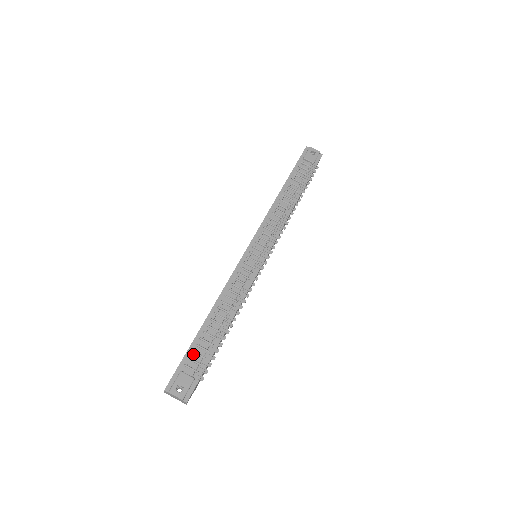
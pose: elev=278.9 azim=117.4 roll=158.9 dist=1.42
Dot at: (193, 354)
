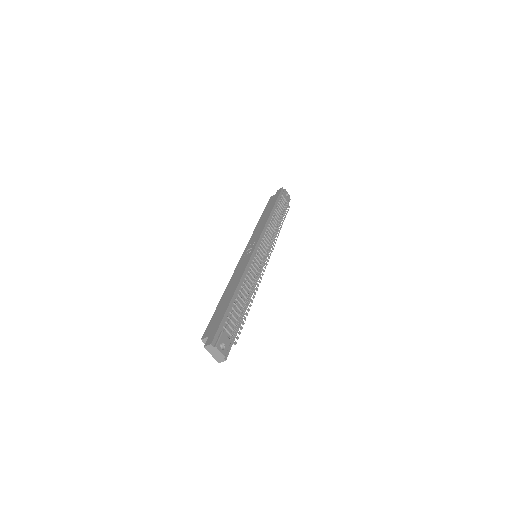
Dot at: (229, 319)
